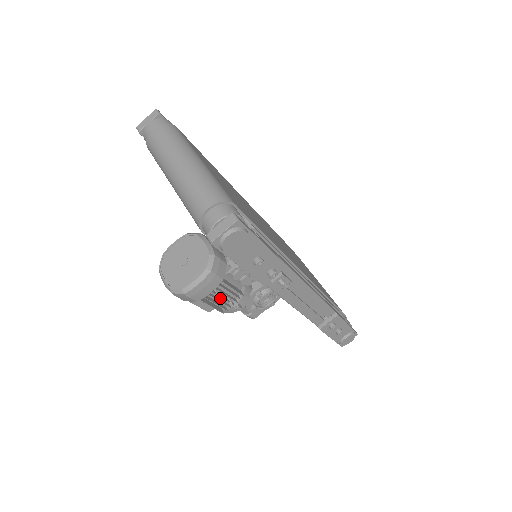
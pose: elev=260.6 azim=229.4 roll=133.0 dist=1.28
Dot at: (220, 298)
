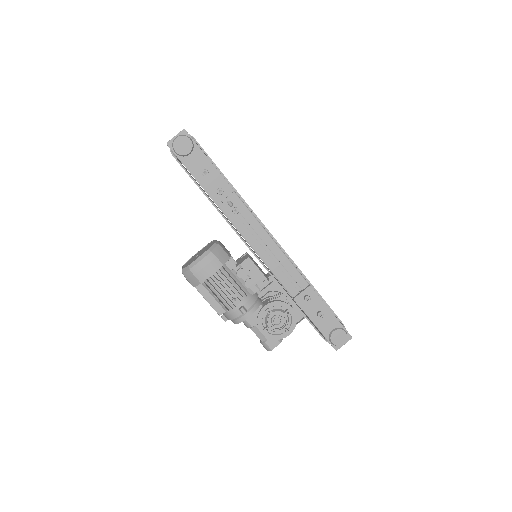
Dot at: (225, 293)
